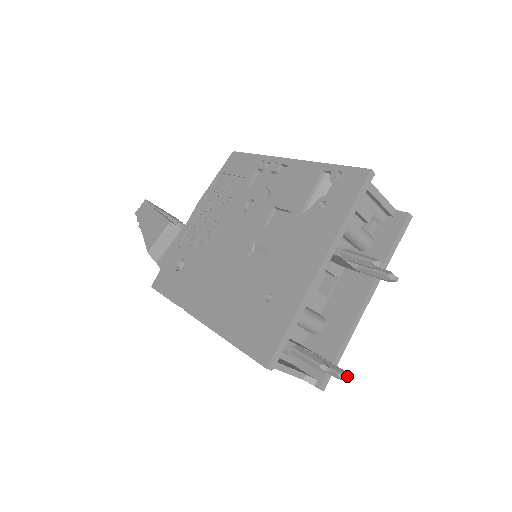
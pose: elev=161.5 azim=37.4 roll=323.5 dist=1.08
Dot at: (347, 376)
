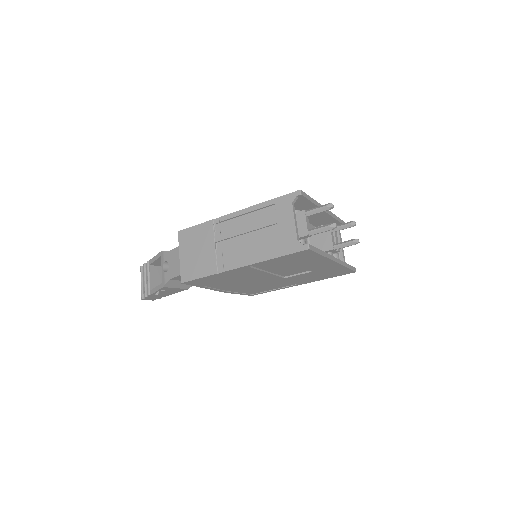
Dot at: occluded
